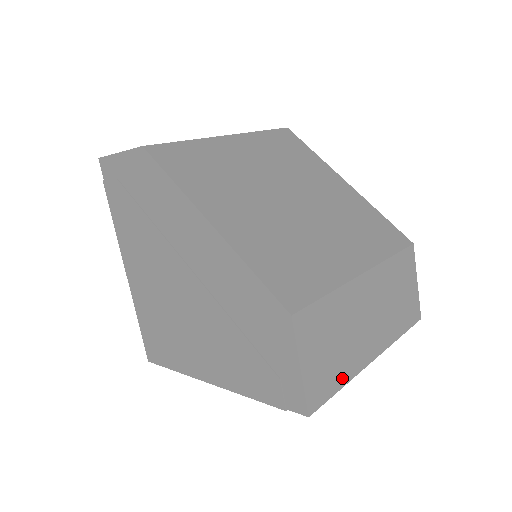
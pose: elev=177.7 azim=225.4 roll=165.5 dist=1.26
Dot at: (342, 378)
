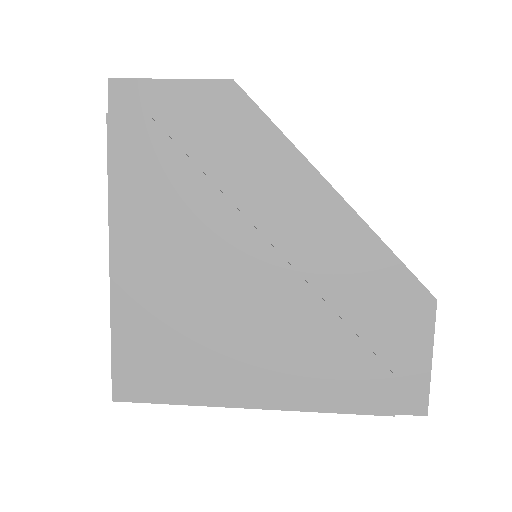
Dot at: occluded
